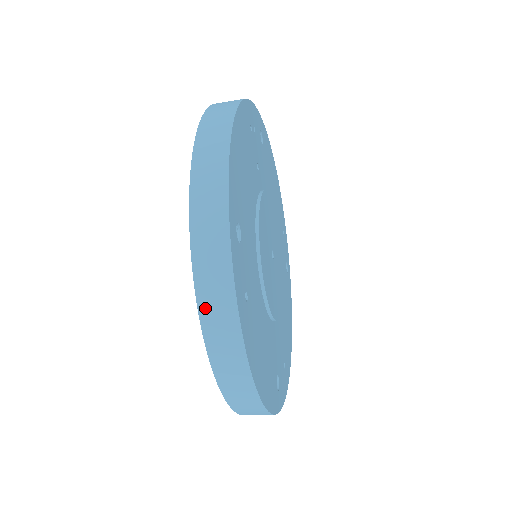
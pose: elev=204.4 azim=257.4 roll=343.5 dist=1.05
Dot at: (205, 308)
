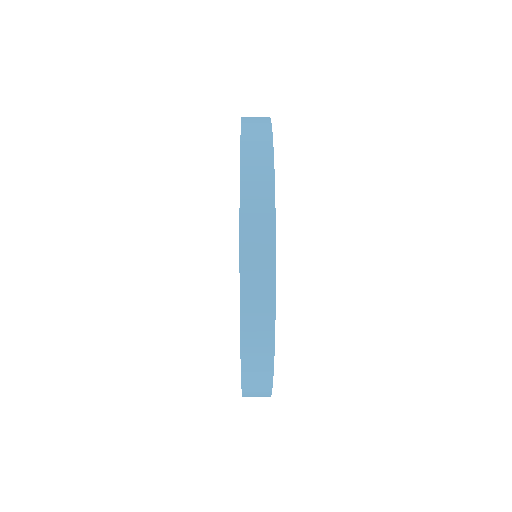
Dot at: (247, 326)
